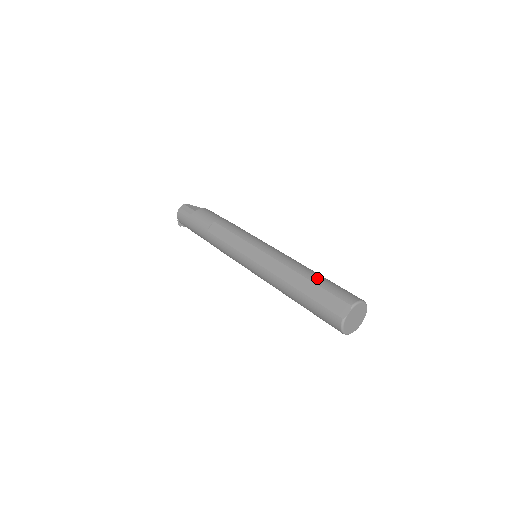
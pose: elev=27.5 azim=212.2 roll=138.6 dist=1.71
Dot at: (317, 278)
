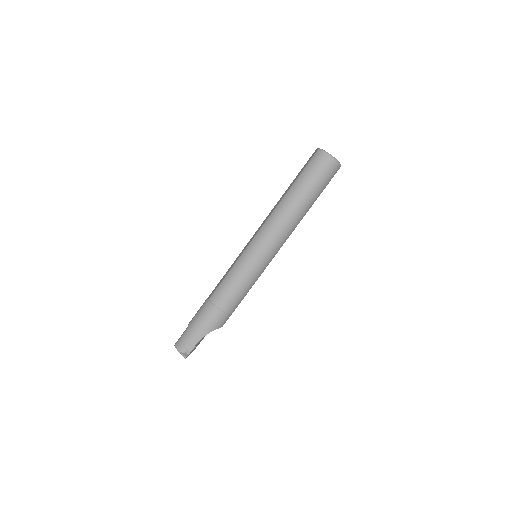
Dot at: occluded
